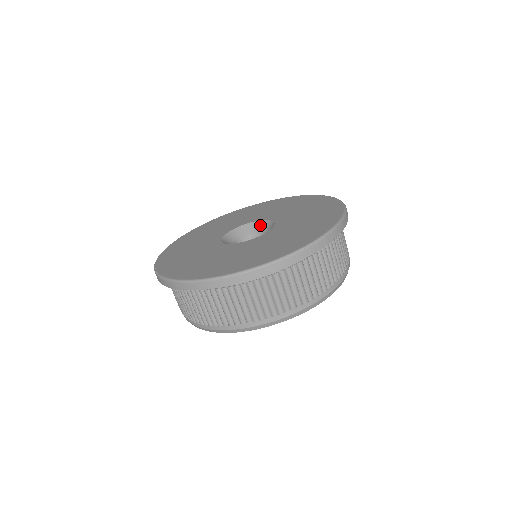
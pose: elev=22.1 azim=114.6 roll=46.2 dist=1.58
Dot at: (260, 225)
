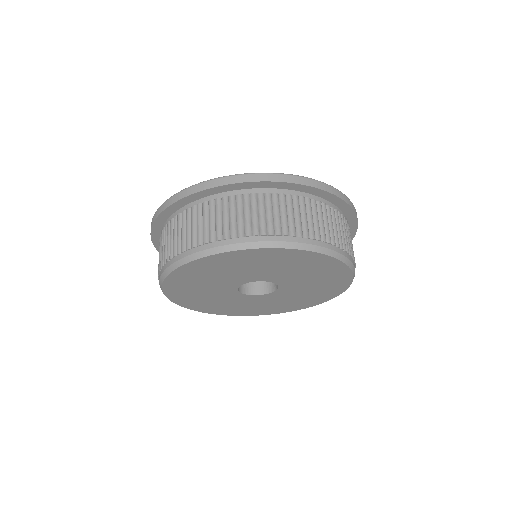
Dot at: occluded
